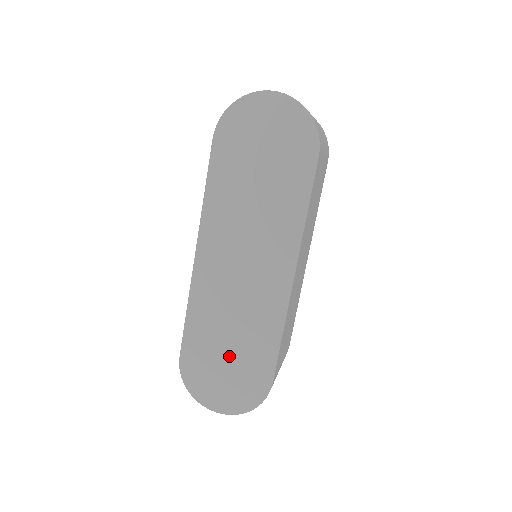
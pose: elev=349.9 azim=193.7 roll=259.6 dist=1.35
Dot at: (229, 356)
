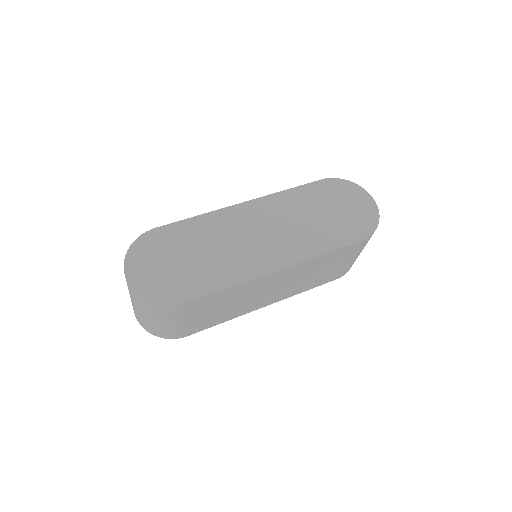
Dot at: (185, 260)
